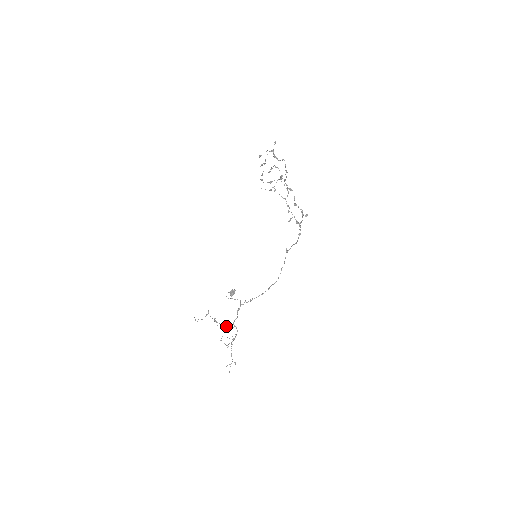
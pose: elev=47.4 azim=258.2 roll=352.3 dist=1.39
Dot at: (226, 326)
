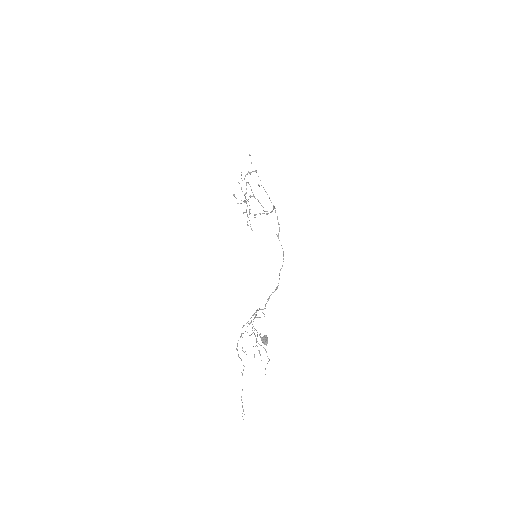
Dot at: (246, 323)
